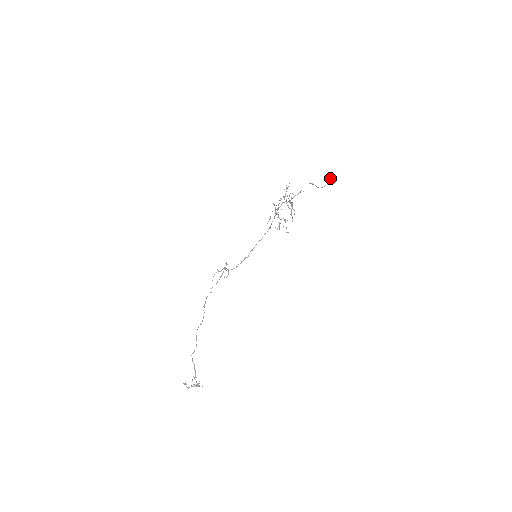
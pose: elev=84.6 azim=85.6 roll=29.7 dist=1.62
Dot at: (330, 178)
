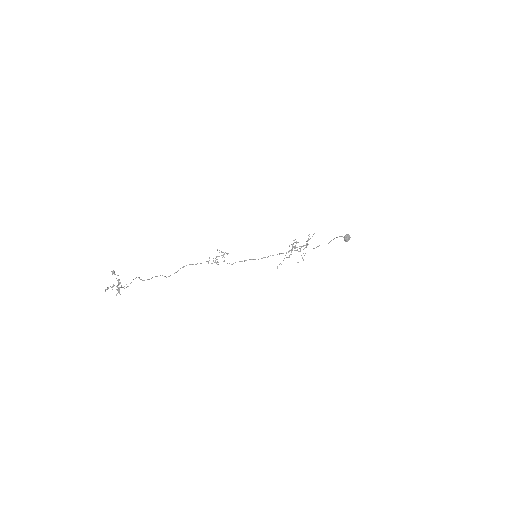
Dot at: (348, 235)
